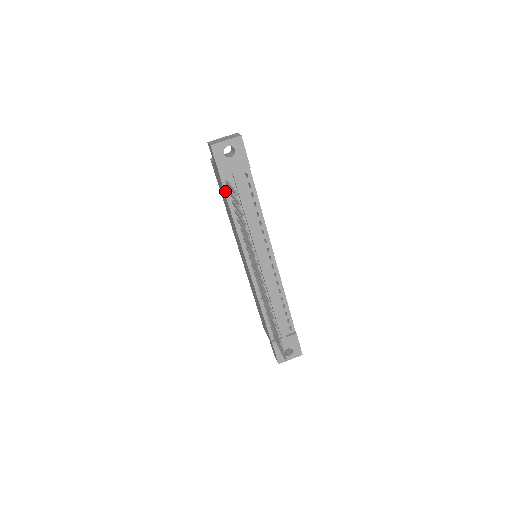
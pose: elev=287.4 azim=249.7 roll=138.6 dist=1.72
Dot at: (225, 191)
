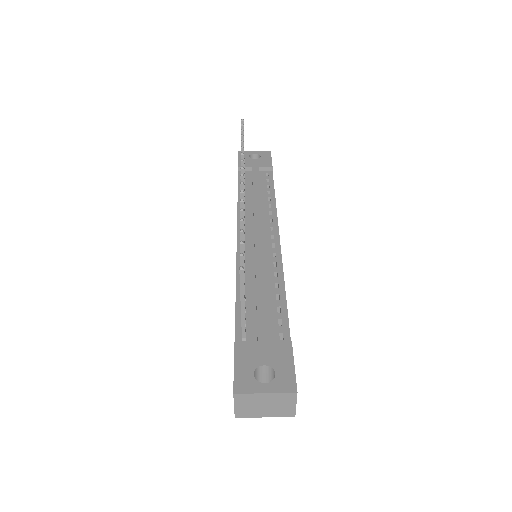
Dot at: (239, 180)
